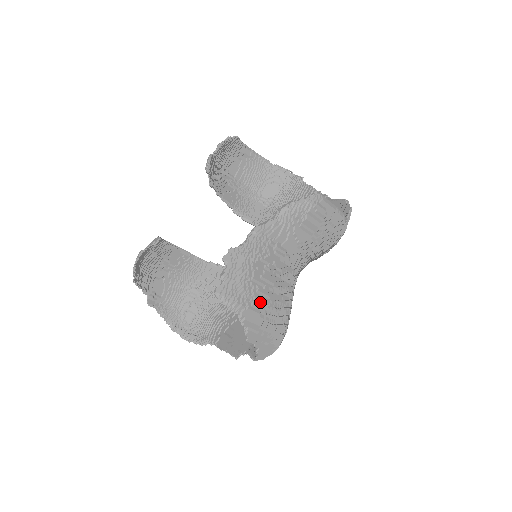
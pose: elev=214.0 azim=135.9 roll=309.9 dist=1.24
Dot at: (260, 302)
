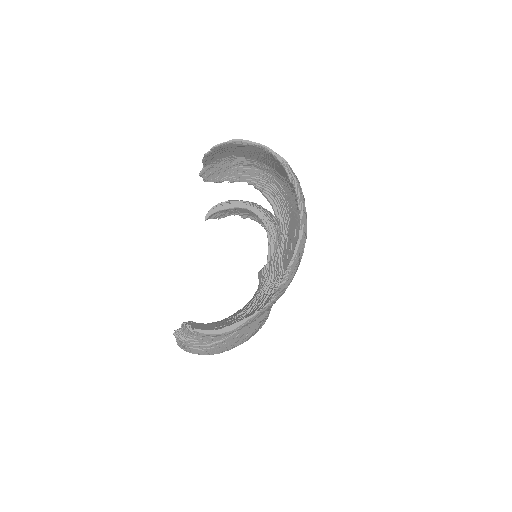
Dot at: (199, 352)
